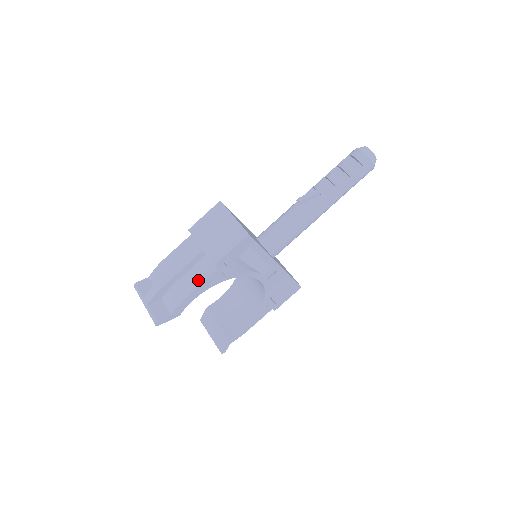
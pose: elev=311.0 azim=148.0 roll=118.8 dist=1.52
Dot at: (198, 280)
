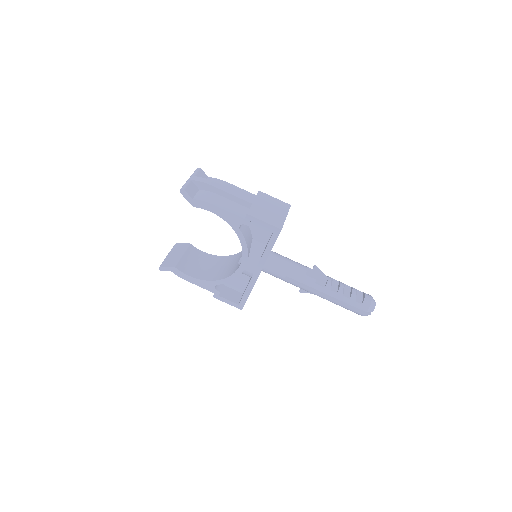
Dot at: (229, 208)
